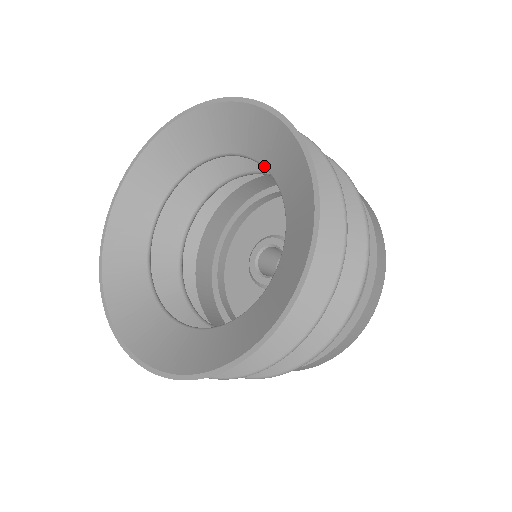
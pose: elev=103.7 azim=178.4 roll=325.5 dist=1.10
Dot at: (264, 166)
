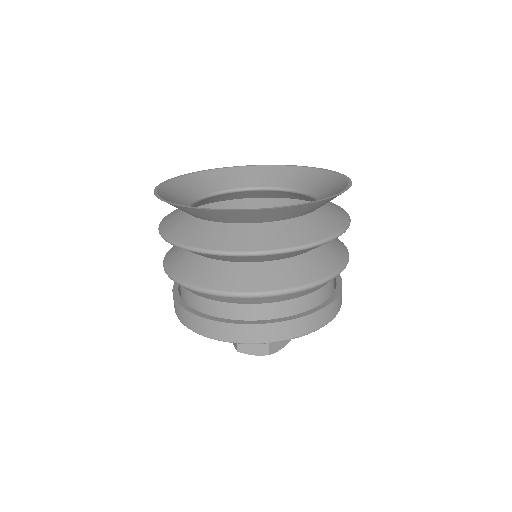
Dot at: occluded
